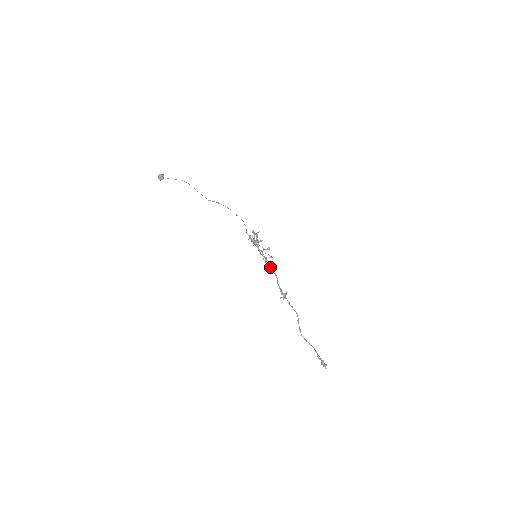
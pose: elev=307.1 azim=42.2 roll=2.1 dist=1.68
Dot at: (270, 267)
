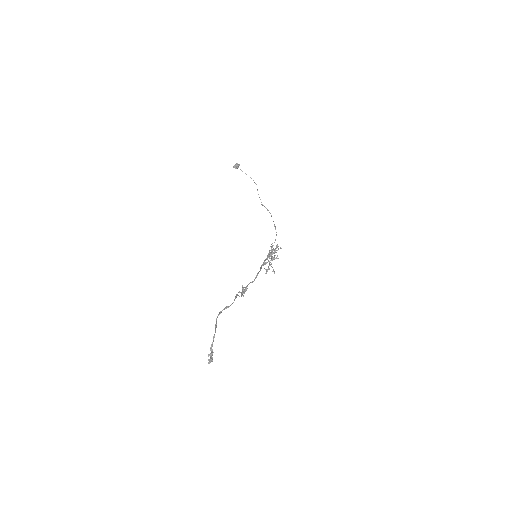
Dot at: occluded
